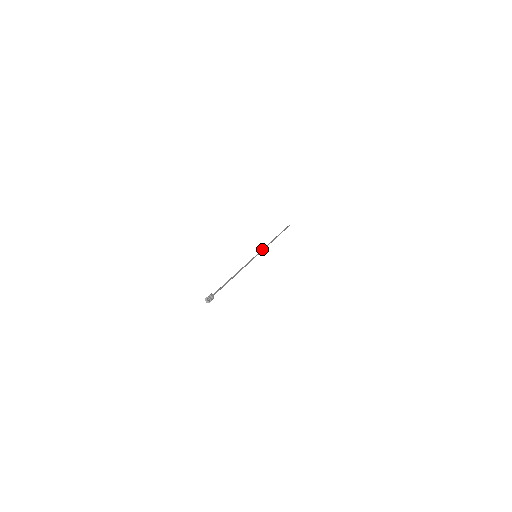
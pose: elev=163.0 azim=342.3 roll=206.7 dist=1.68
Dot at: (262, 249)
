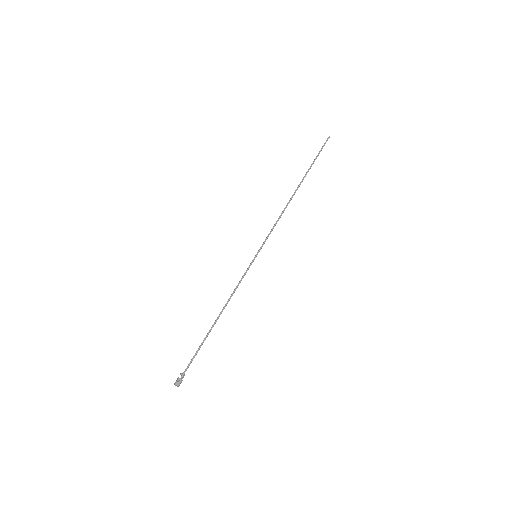
Dot at: occluded
